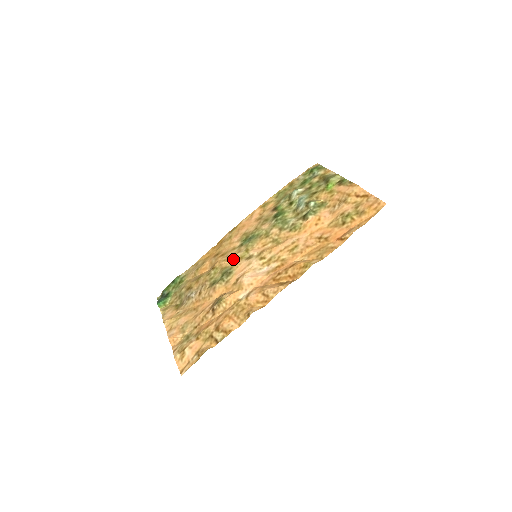
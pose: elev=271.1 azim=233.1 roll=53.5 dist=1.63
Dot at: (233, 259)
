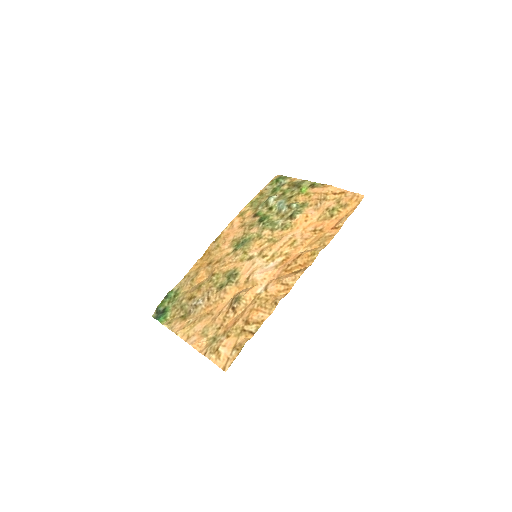
Dot at: (233, 263)
